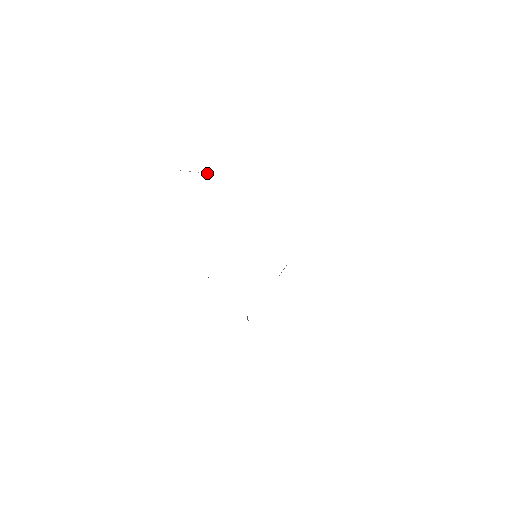
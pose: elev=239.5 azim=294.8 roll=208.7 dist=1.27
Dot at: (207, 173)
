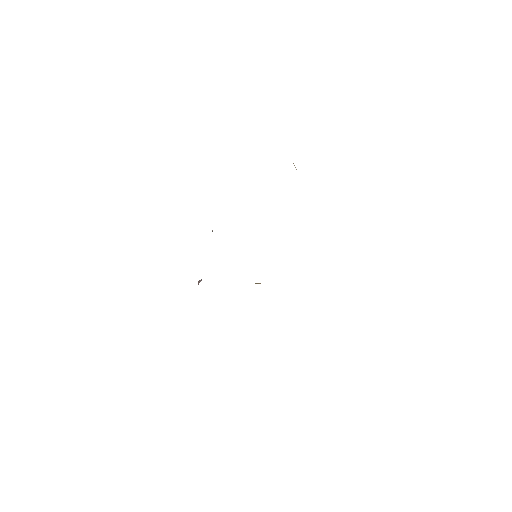
Dot at: occluded
